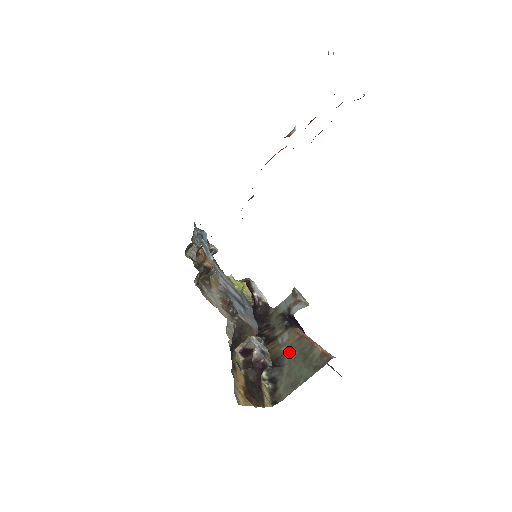
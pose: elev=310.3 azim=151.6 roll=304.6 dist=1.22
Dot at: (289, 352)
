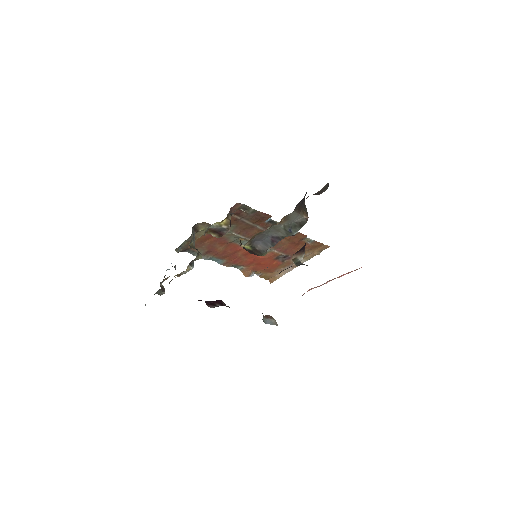
Dot at: occluded
